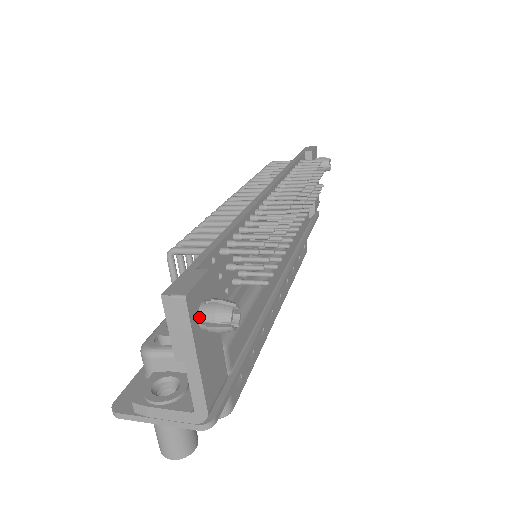
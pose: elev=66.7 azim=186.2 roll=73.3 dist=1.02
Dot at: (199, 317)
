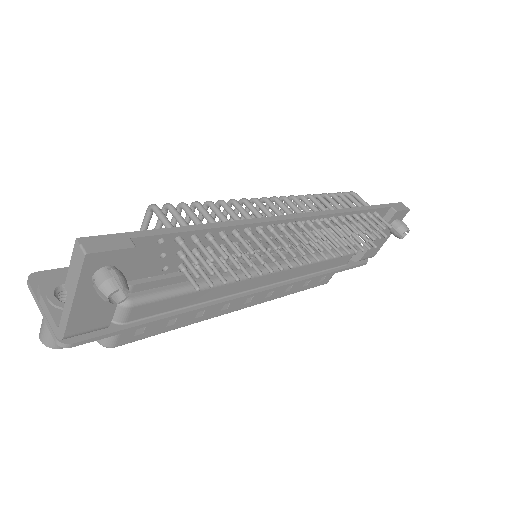
Dot at: (95, 274)
